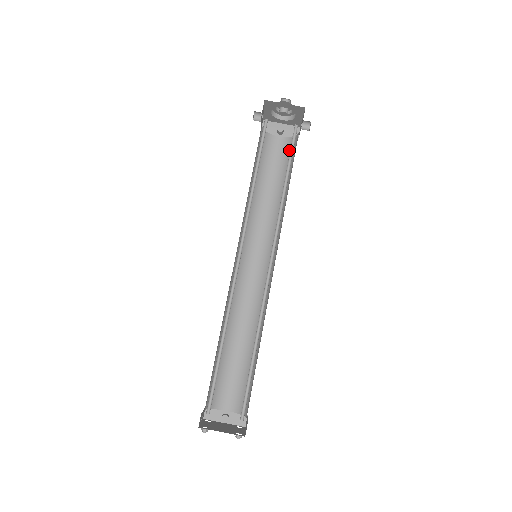
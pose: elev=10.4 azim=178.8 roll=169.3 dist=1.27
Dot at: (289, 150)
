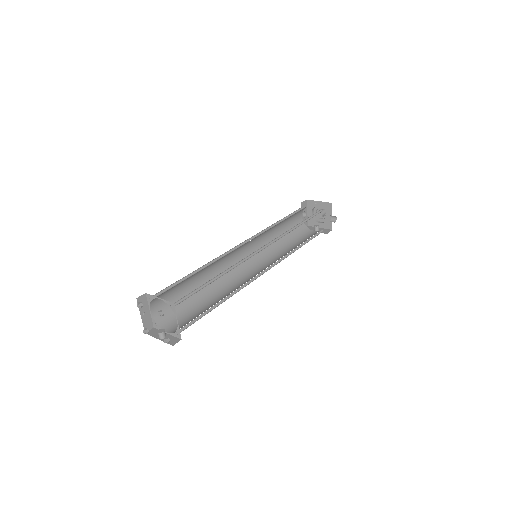
Dot at: (316, 233)
